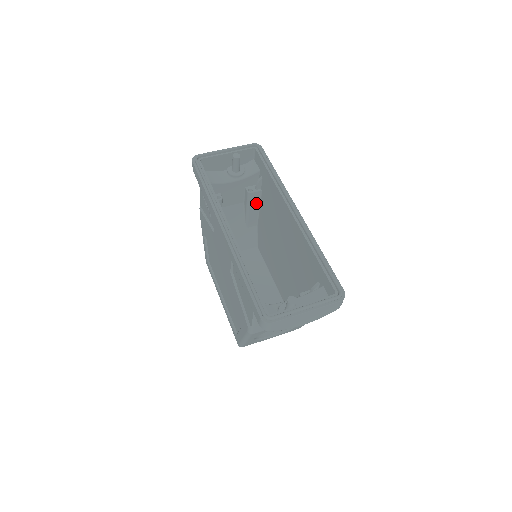
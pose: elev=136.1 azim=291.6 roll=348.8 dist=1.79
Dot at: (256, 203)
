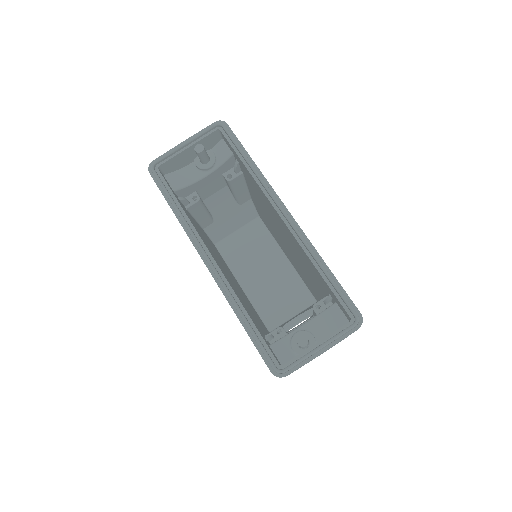
Dot at: (241, 184)
